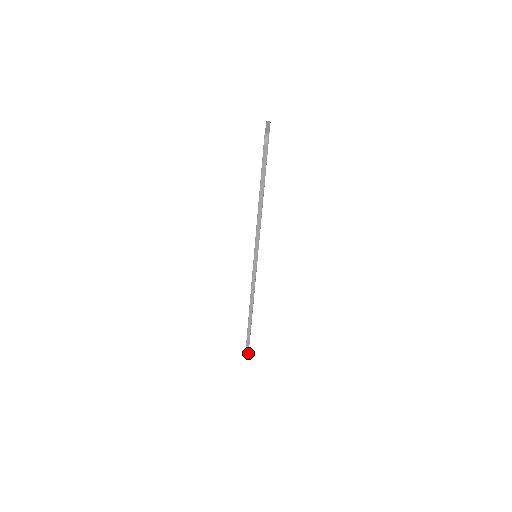
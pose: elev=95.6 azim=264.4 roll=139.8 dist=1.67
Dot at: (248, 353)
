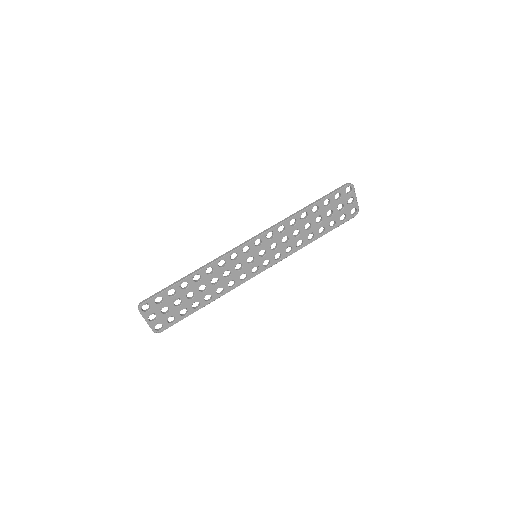
Dot at: (149, 299)
